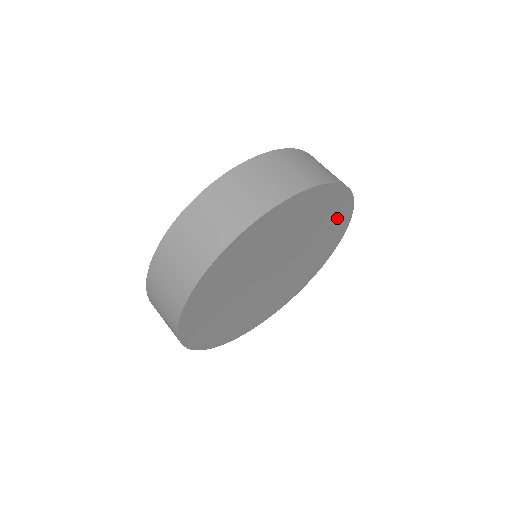
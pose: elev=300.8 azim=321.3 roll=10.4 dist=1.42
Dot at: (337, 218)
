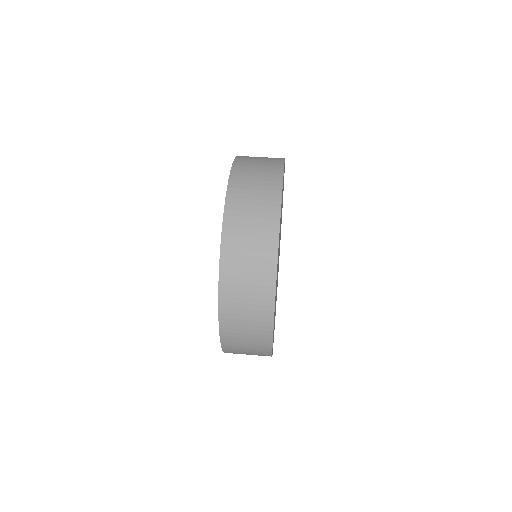
Dot at: occluded
